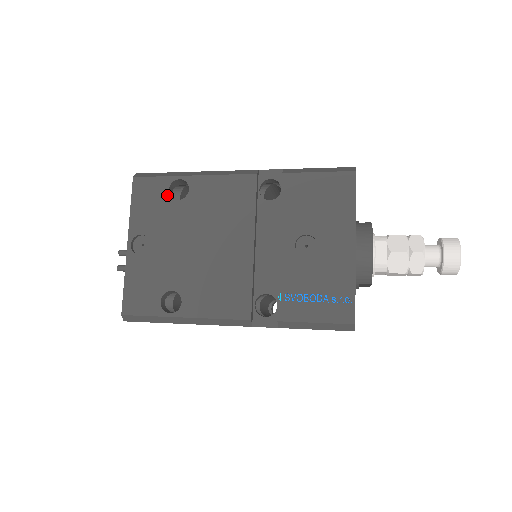
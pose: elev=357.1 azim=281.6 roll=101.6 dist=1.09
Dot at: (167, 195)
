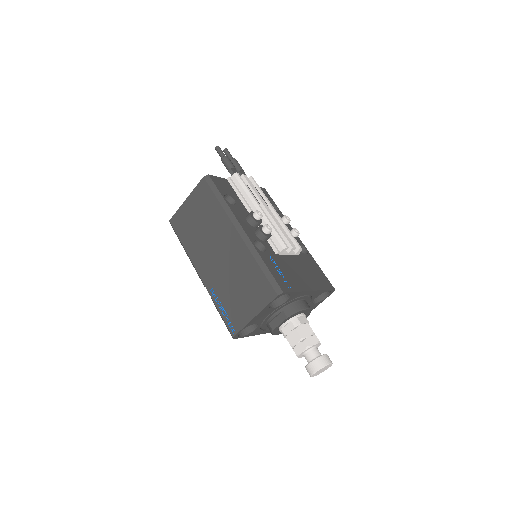
Dot at: occluded
